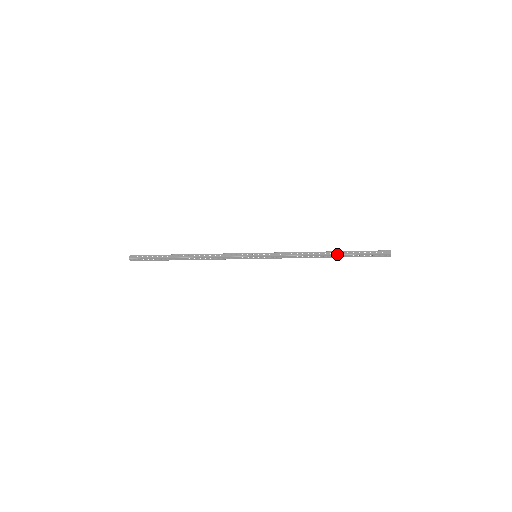
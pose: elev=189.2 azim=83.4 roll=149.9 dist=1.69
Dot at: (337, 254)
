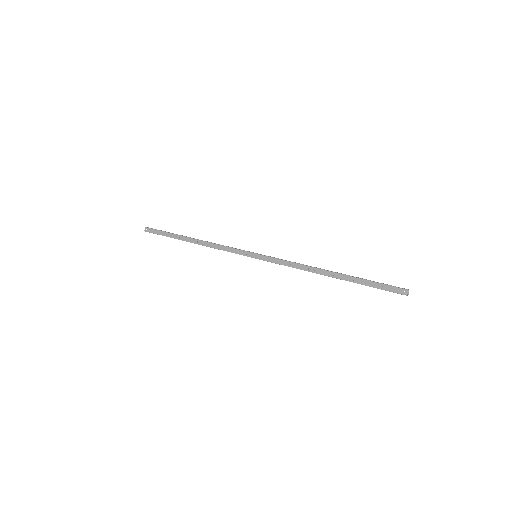
Dot at: (341, 279)
